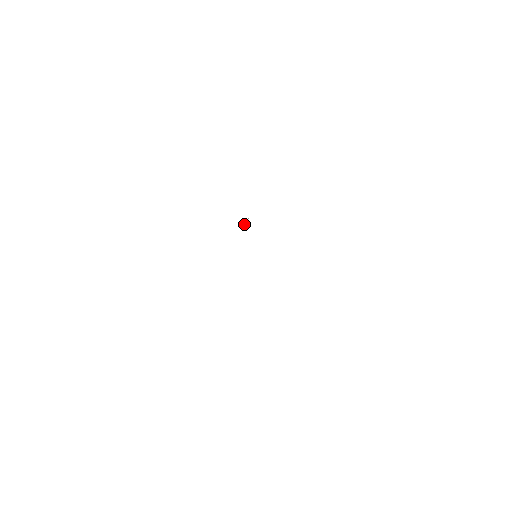
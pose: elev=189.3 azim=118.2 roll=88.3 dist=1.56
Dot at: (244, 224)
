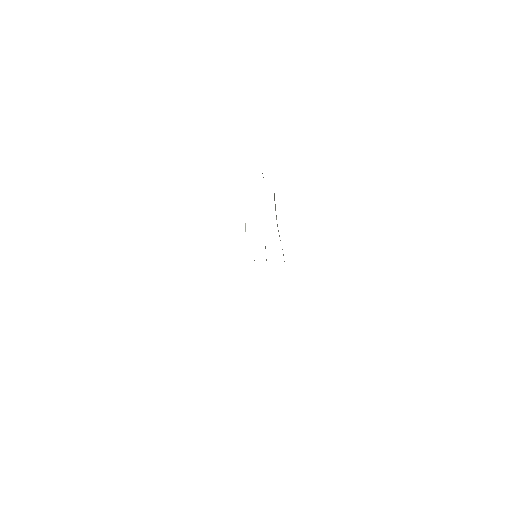
Dot at: (245, 231)
